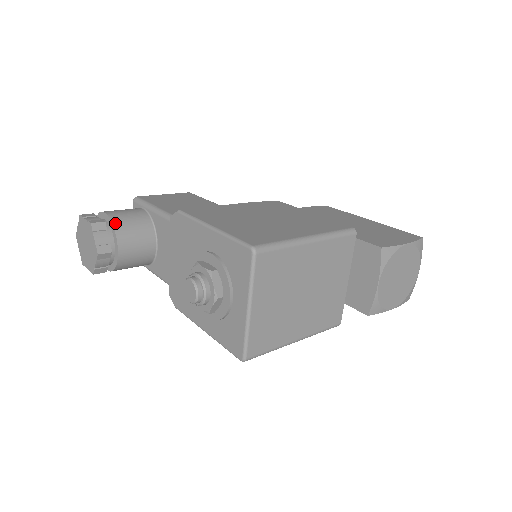
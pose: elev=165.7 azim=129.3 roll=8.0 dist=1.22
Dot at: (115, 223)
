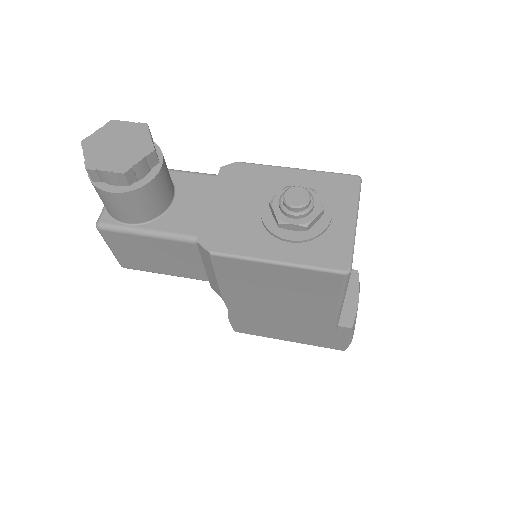
Dot at: (157, 146)
